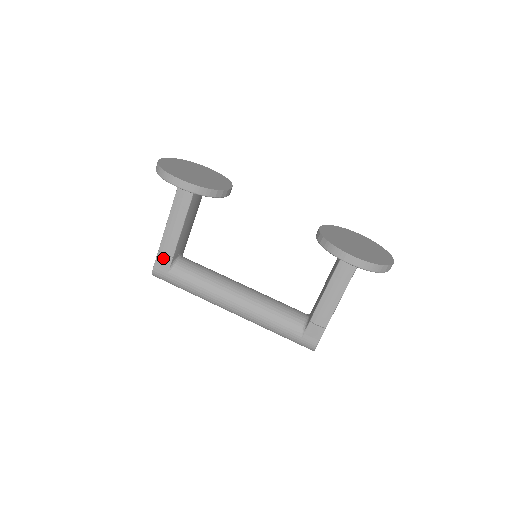
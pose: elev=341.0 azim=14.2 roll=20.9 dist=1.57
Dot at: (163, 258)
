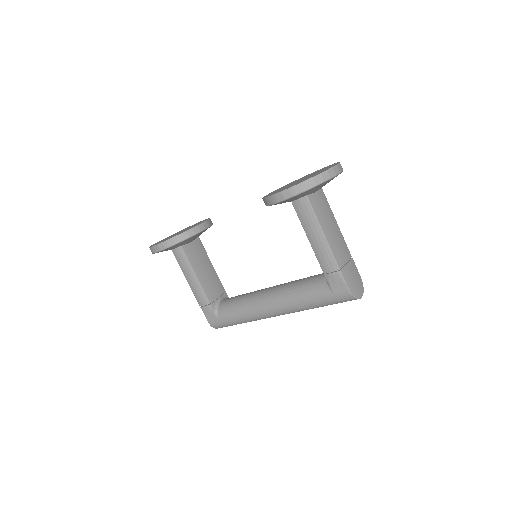
Dot at: (206, 310)
